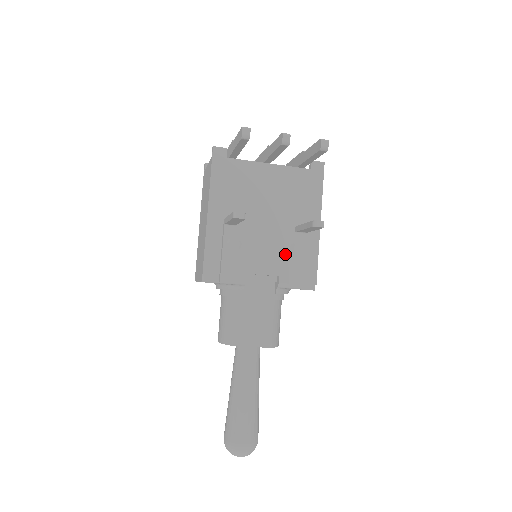
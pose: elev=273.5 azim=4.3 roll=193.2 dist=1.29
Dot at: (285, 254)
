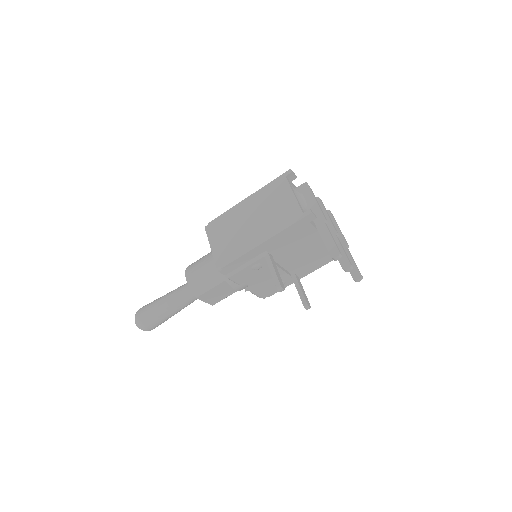
Dot at: (273, 283)
